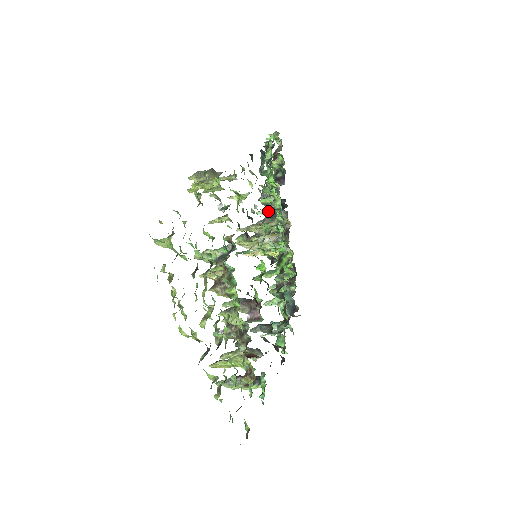
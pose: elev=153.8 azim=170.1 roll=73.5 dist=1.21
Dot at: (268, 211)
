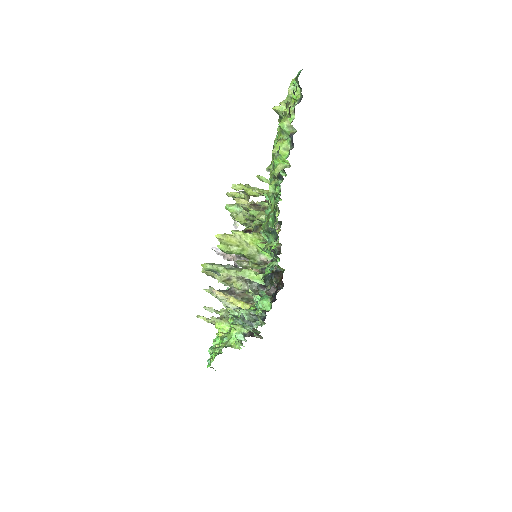
Dot at: occluded
